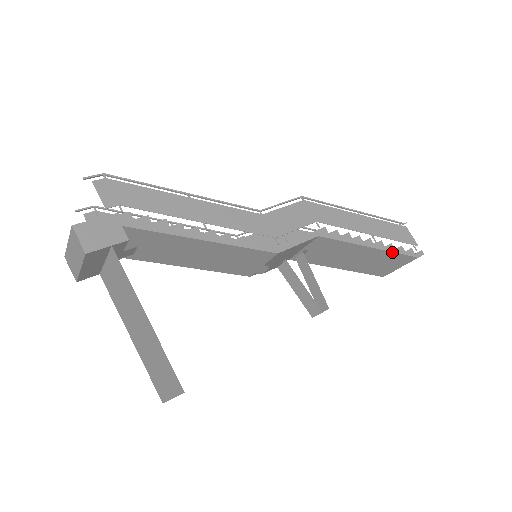
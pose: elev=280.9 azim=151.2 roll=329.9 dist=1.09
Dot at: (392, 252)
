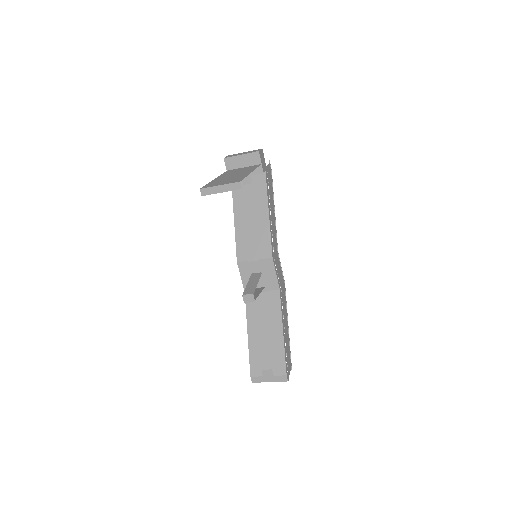
Dot at: (284, 350)
